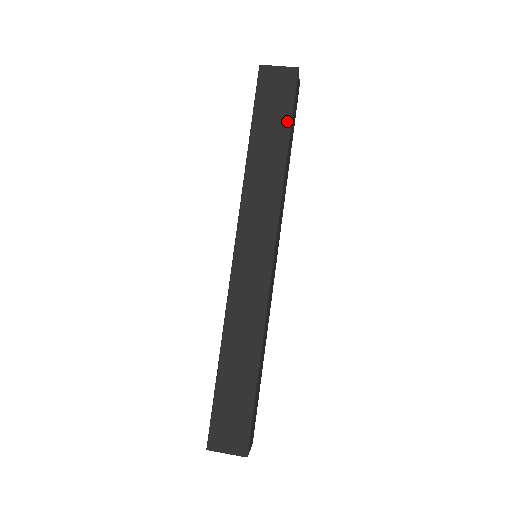
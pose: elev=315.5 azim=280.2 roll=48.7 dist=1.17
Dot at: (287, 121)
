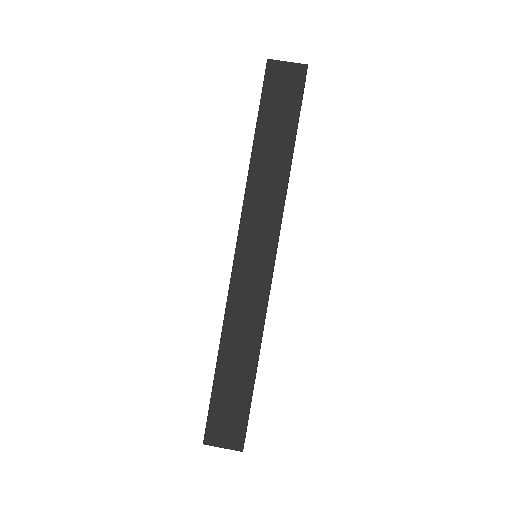
Dot at: (294, 121)
